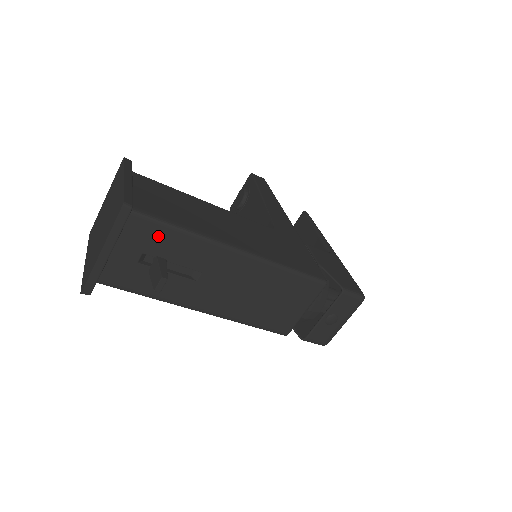
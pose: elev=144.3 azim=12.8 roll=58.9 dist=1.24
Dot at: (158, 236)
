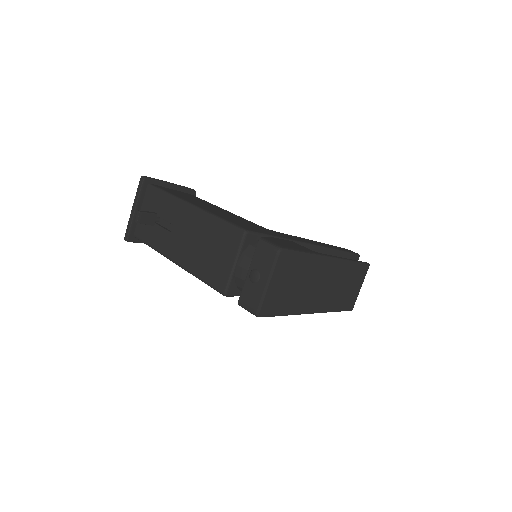
Dot at: (157, 199)
